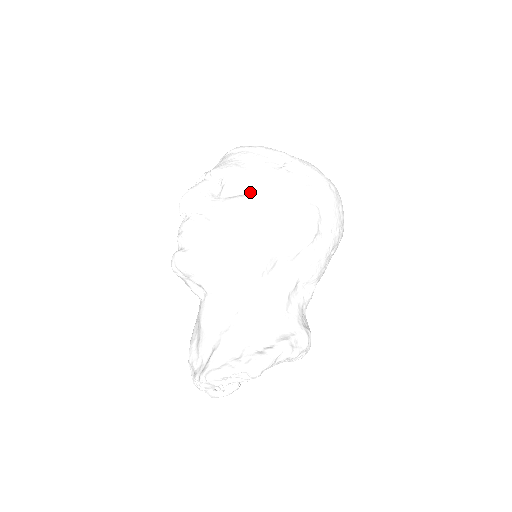
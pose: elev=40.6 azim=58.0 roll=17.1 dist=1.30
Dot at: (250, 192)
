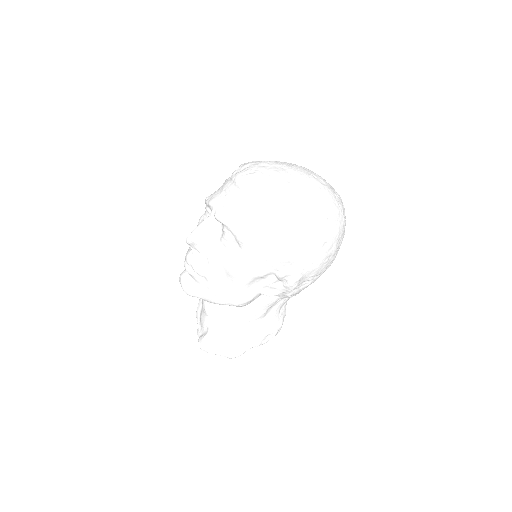
Dot at: (243, 252)
